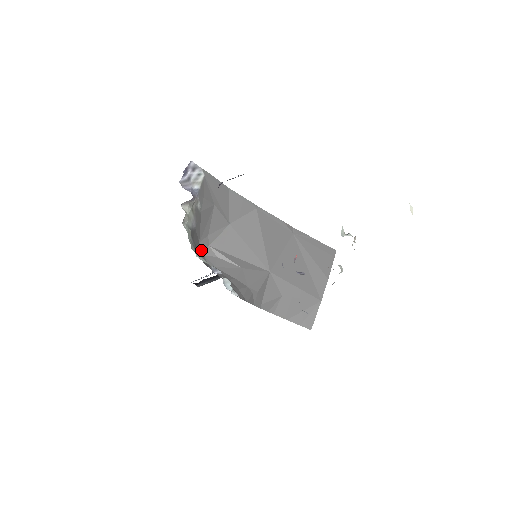
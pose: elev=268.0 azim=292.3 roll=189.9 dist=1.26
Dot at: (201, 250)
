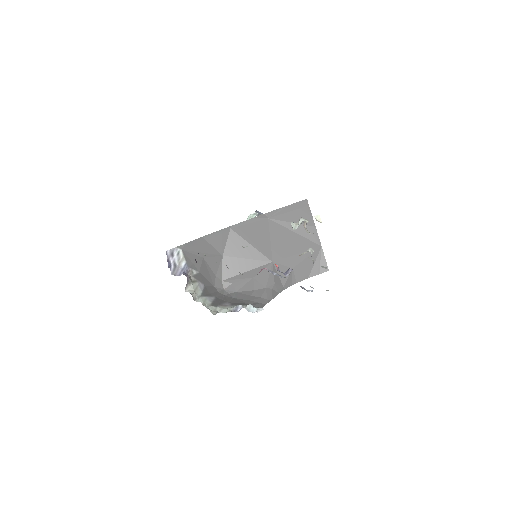
Dot at: (219, 289)
